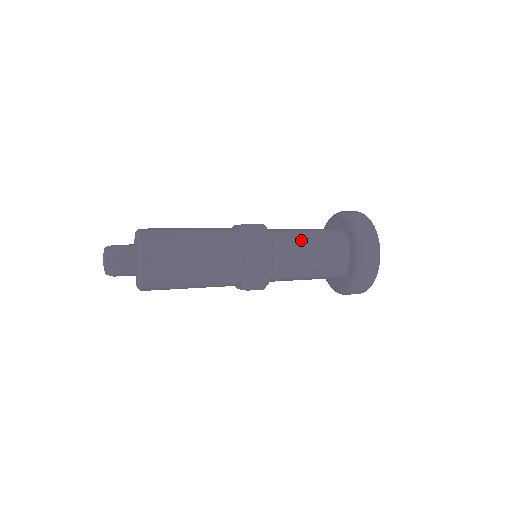
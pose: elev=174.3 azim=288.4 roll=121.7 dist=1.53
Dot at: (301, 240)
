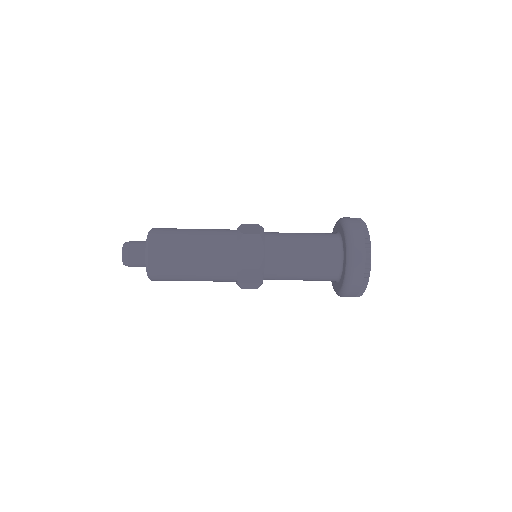
Dot at: (295, 250)
